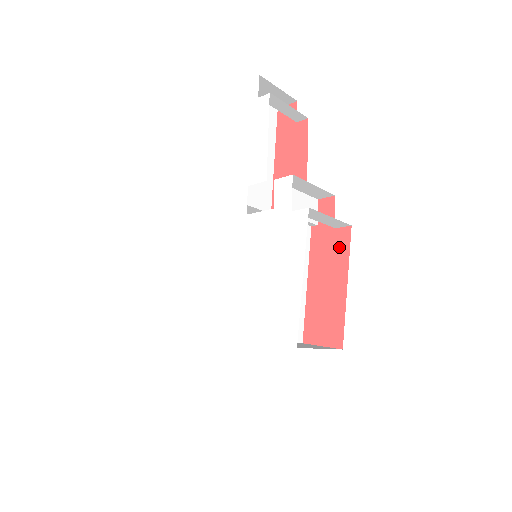
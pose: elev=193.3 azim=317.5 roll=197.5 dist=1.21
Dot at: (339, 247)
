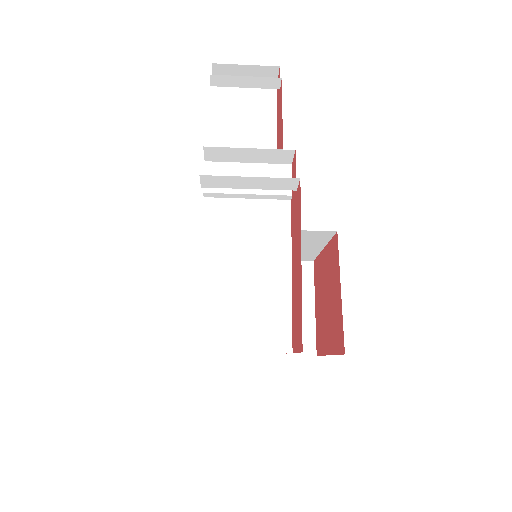
Dot at: (298, 213)
